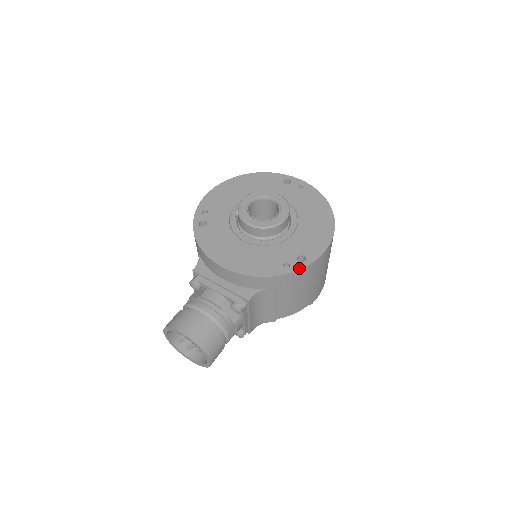
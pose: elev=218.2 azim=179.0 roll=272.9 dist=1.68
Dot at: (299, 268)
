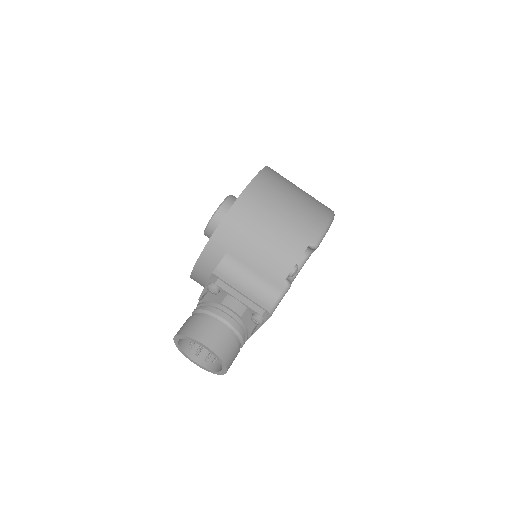
Dot at: (227, 213)
